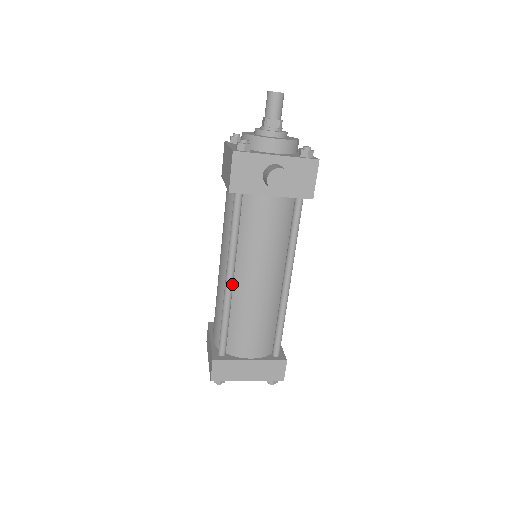
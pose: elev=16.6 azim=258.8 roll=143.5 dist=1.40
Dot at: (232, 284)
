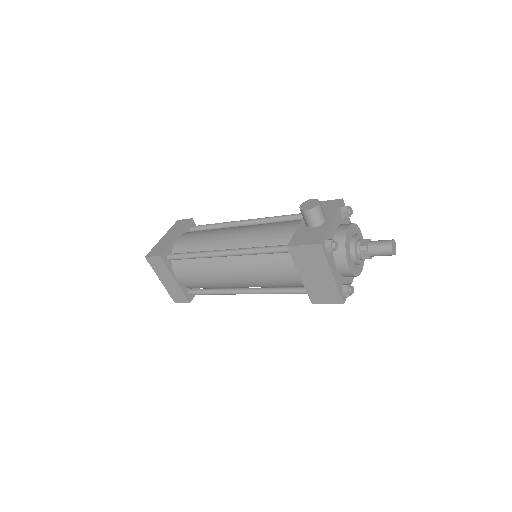
Dot at: occluded
